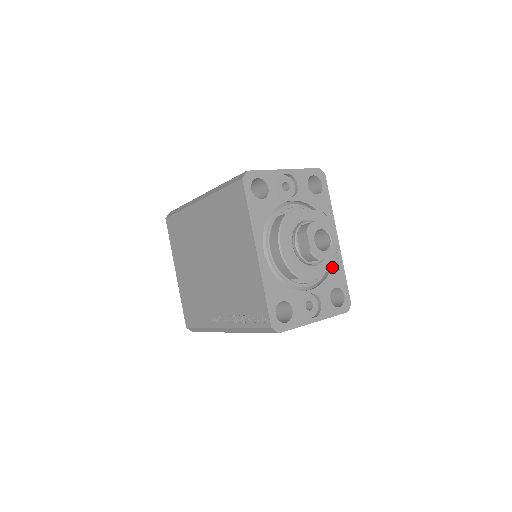
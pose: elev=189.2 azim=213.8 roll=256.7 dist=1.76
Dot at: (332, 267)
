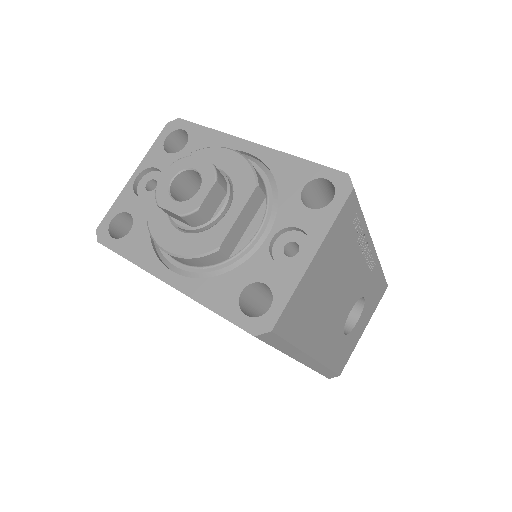
Dot at: (252, 183)
